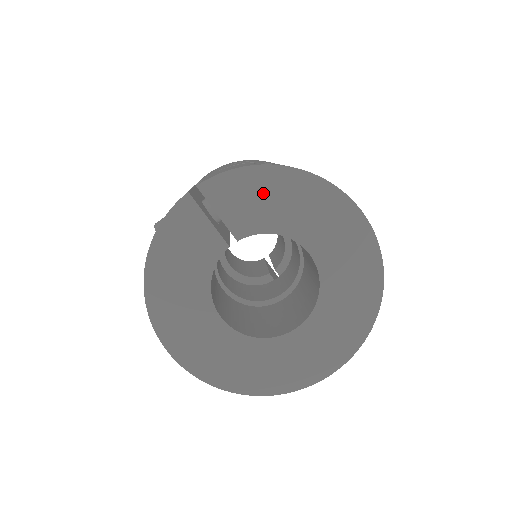
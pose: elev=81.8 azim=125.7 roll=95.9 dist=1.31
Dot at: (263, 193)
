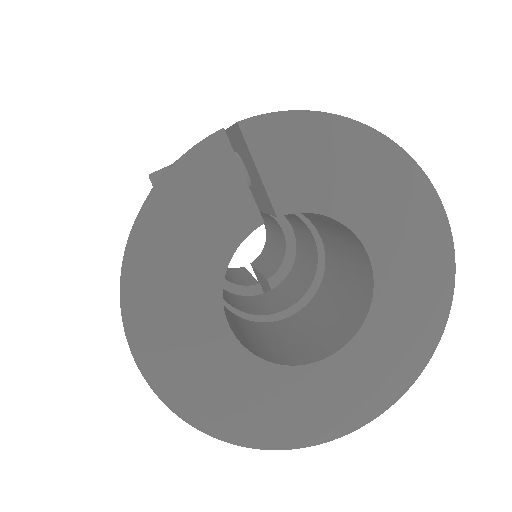
Dot at: (327, 155)
